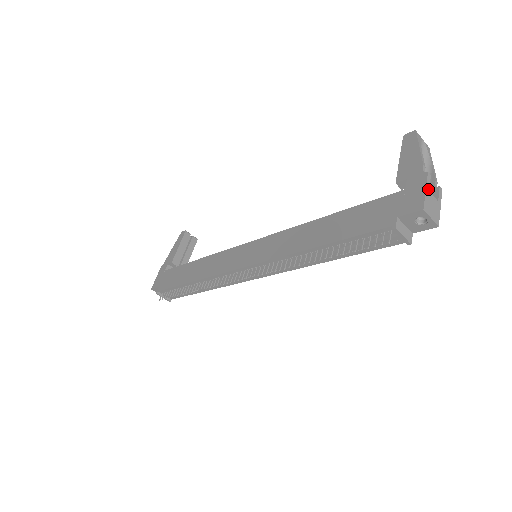
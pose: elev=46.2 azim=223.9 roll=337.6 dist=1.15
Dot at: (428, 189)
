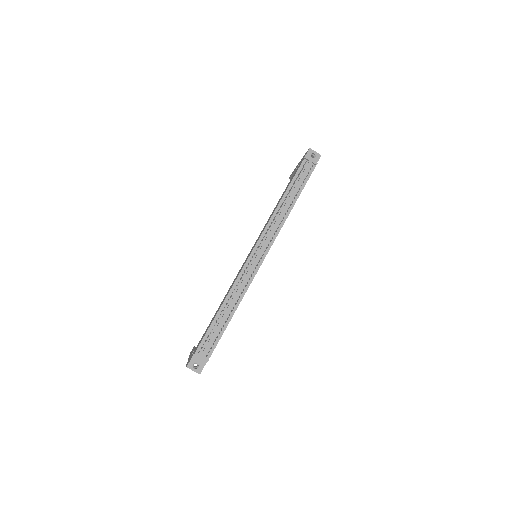
Dot at: occluded
